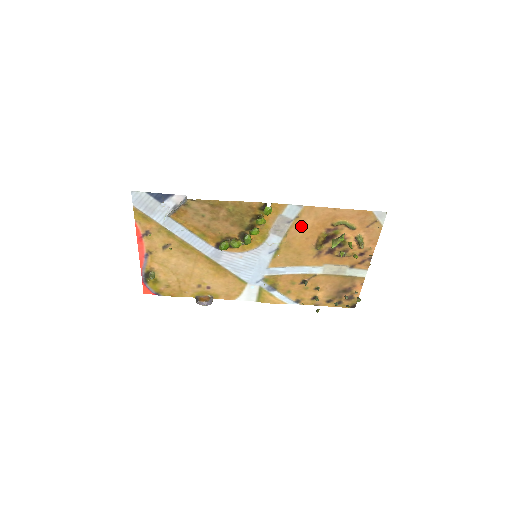
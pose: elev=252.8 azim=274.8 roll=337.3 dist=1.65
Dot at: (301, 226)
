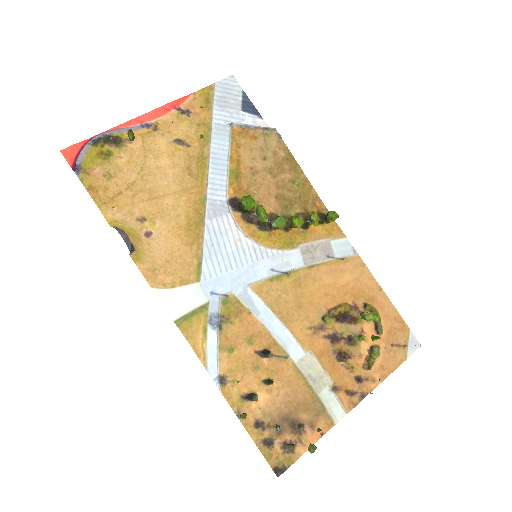
Dot at: (335, 273)
